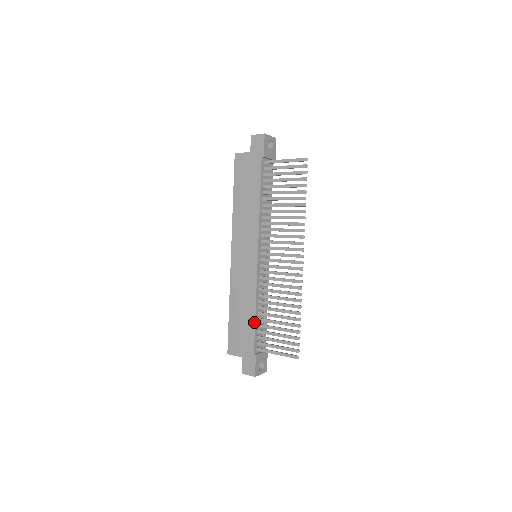
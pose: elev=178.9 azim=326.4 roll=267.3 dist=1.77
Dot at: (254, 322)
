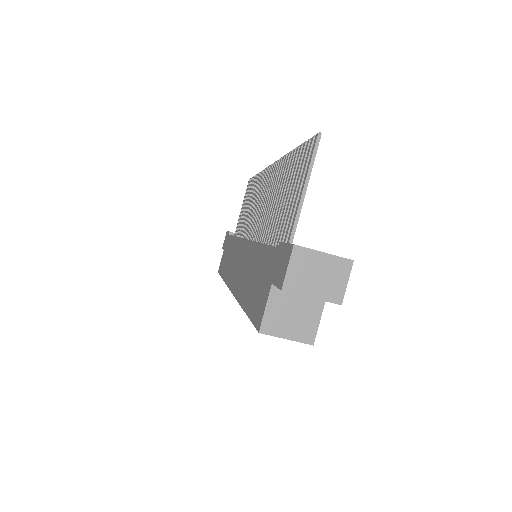
Dot at: (262, 246)
